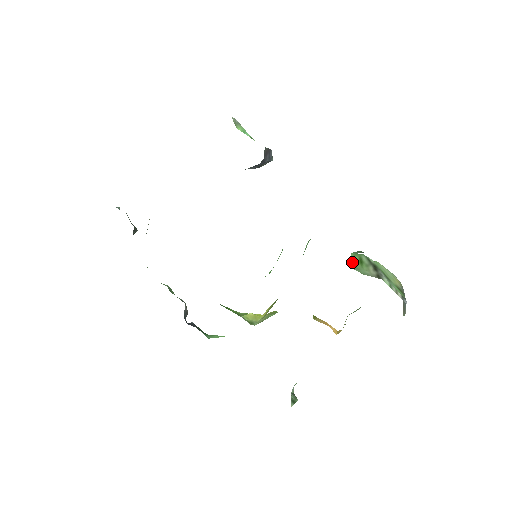
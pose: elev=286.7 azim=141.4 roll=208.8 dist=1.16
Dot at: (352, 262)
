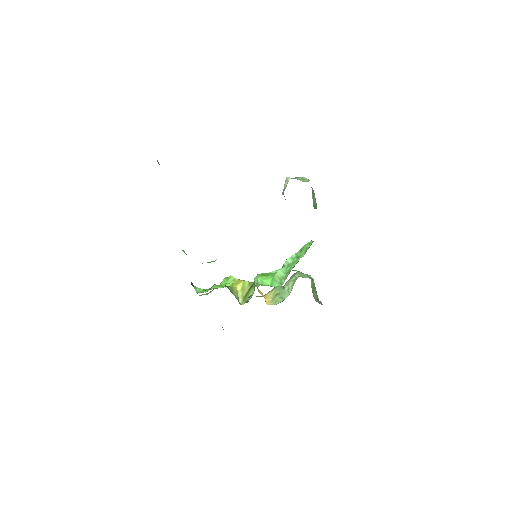
Dot at: (312, 290)
